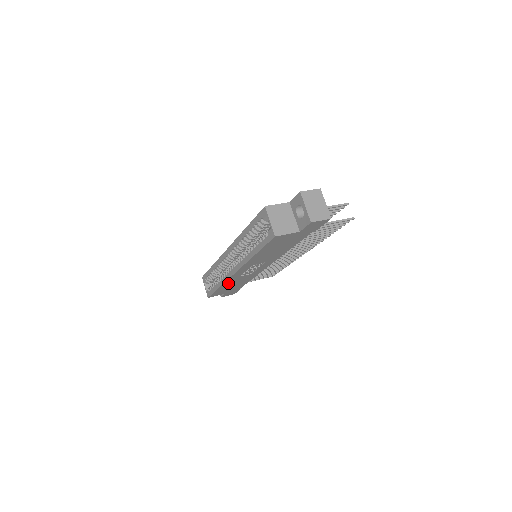
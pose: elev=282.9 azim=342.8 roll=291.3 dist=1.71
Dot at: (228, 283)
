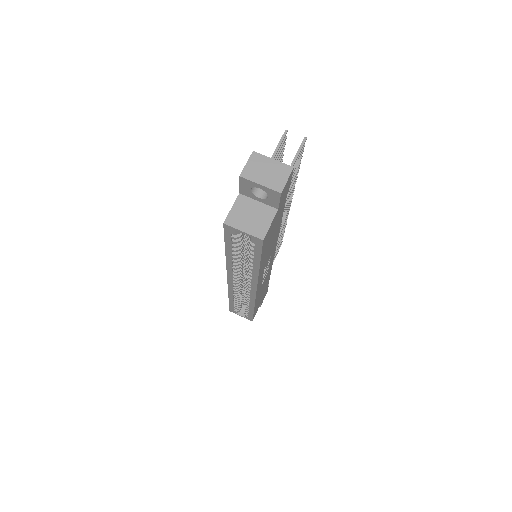
Dot at: (257, 299)
